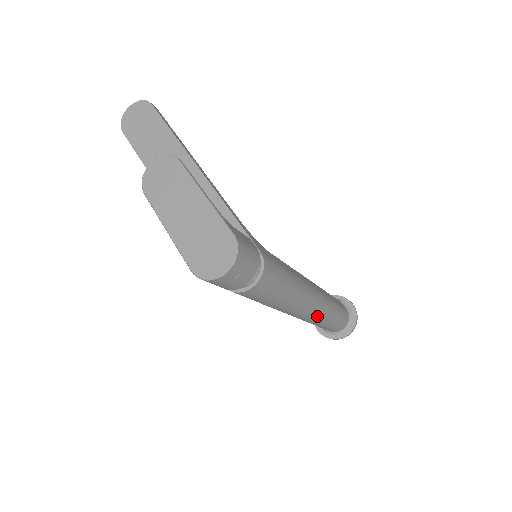
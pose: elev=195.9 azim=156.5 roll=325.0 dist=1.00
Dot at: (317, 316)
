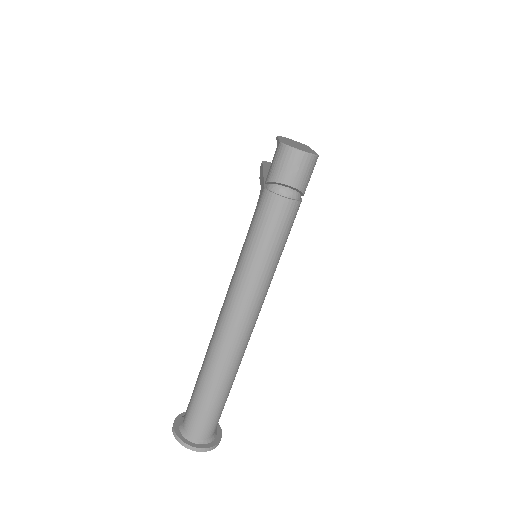
Dot at: (230, 348)
